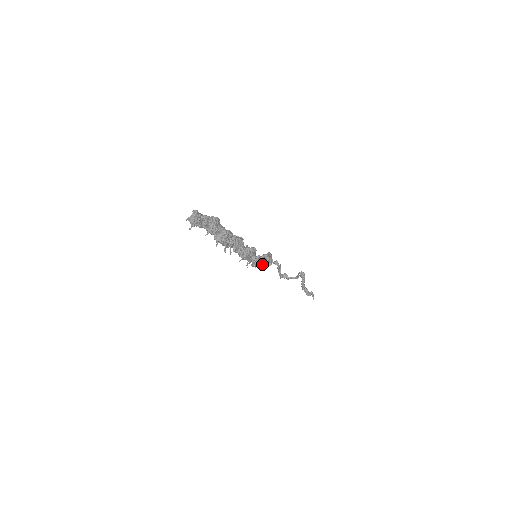
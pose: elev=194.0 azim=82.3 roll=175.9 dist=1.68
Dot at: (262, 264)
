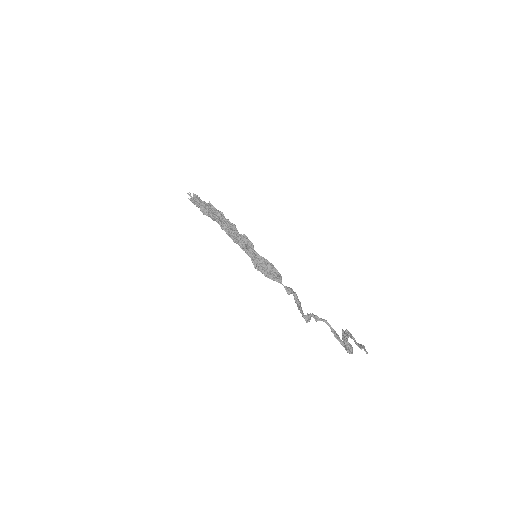
Dot at: (264, 265)
